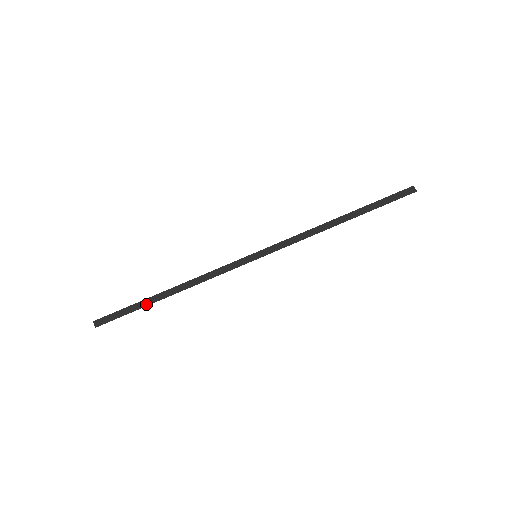
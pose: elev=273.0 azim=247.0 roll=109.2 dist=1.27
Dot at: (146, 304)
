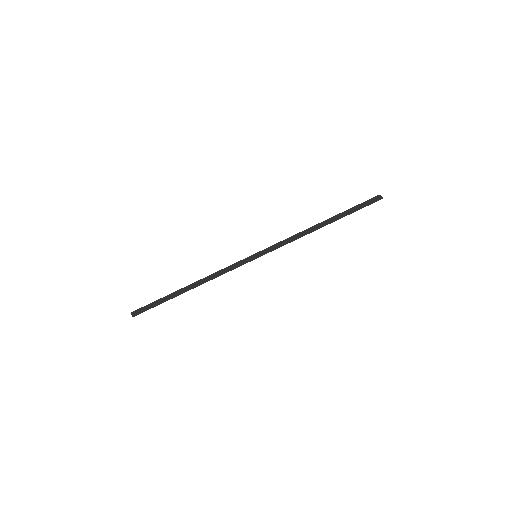
Dot at: (171, 297)
